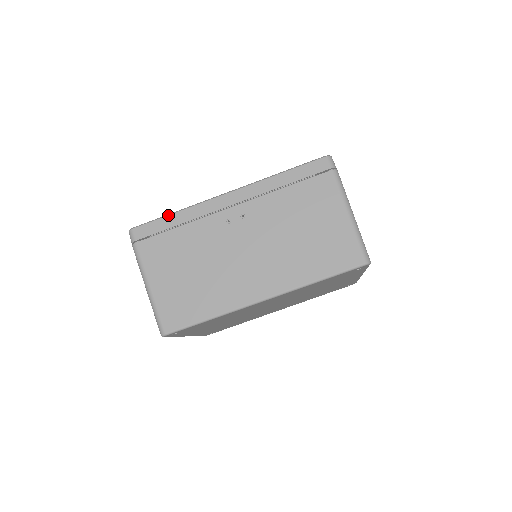
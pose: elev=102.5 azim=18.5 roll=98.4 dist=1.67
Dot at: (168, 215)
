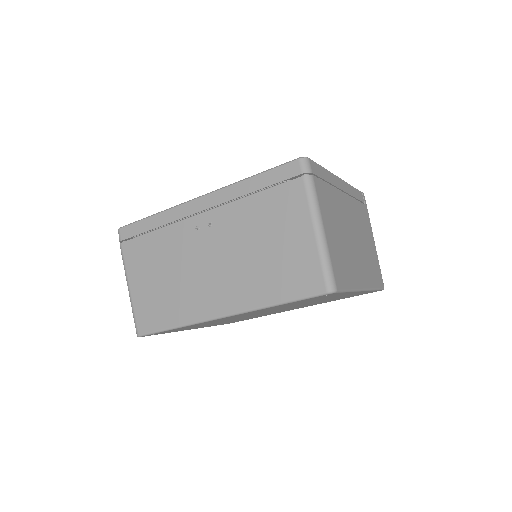
Dot at: (148, 217)
